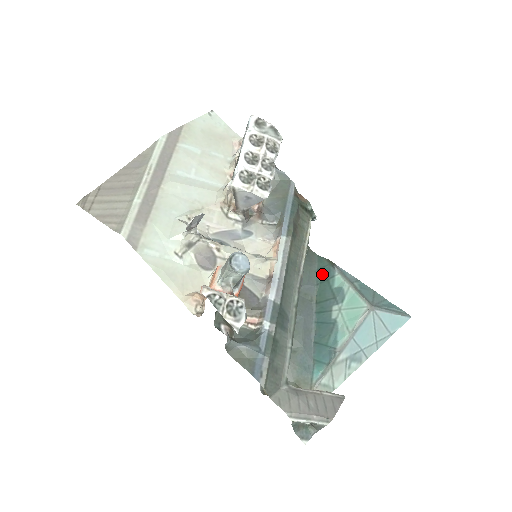
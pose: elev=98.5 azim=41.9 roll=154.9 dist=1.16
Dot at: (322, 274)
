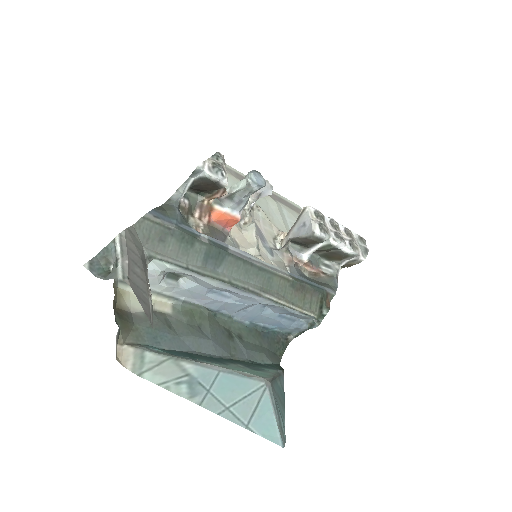
Dot at: (265, 365)
